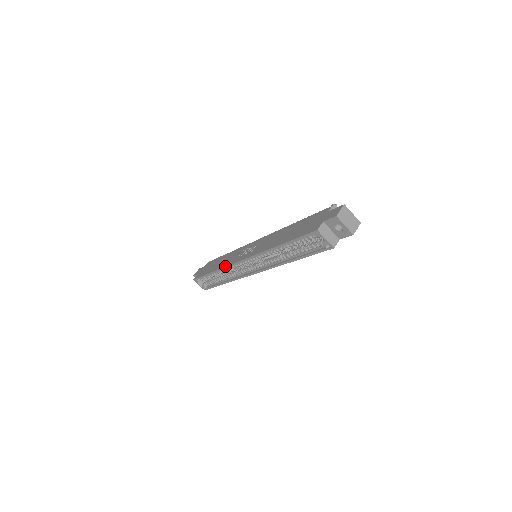
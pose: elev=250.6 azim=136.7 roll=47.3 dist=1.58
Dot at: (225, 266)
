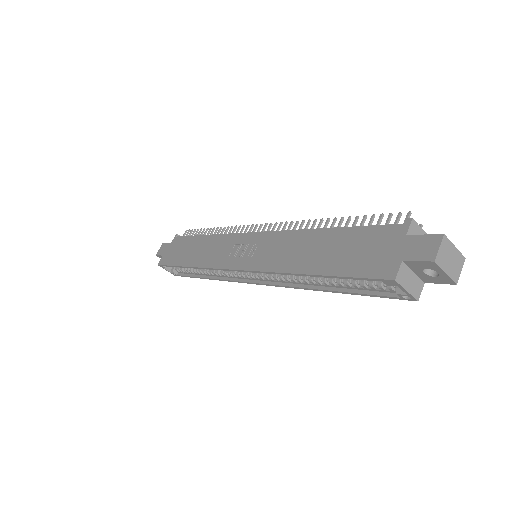
Dot at: (208, 267)
